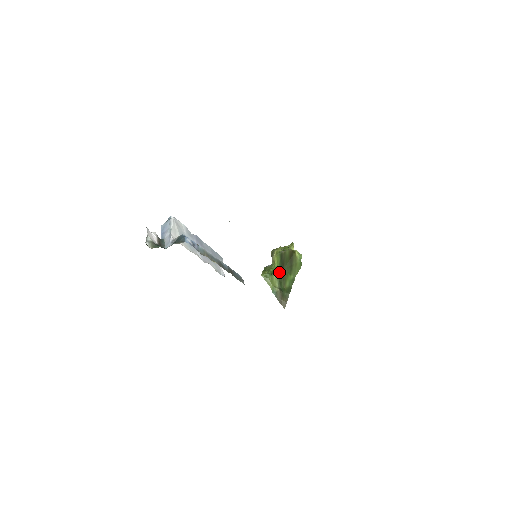
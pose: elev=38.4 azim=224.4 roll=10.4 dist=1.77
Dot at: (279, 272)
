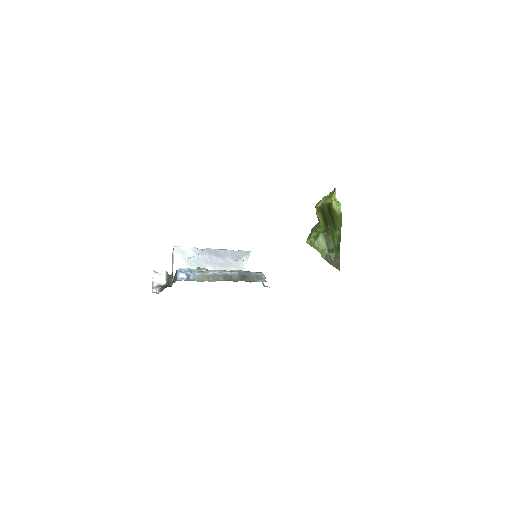
Dot at: (325, 231)
